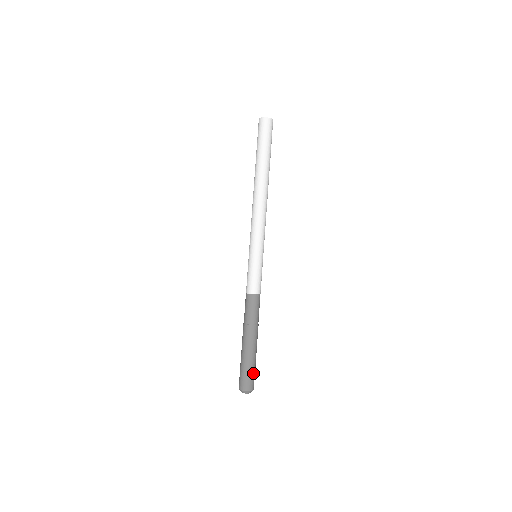
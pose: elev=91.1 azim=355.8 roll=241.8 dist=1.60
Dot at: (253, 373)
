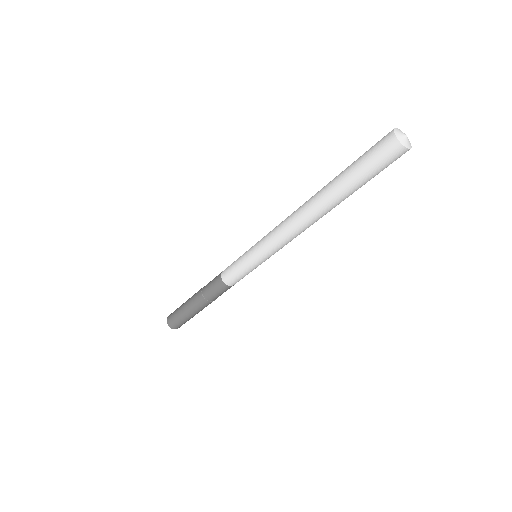
Dot at: occluded
